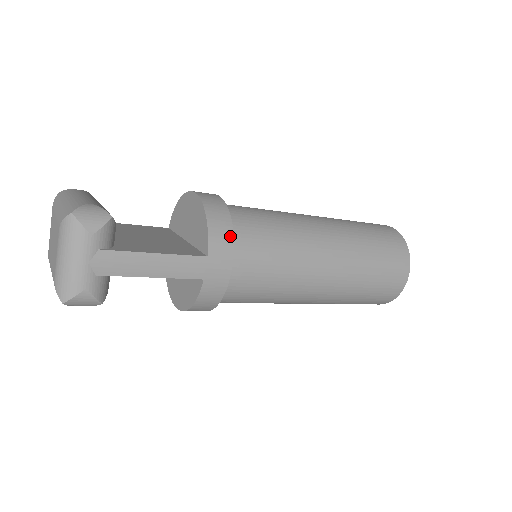
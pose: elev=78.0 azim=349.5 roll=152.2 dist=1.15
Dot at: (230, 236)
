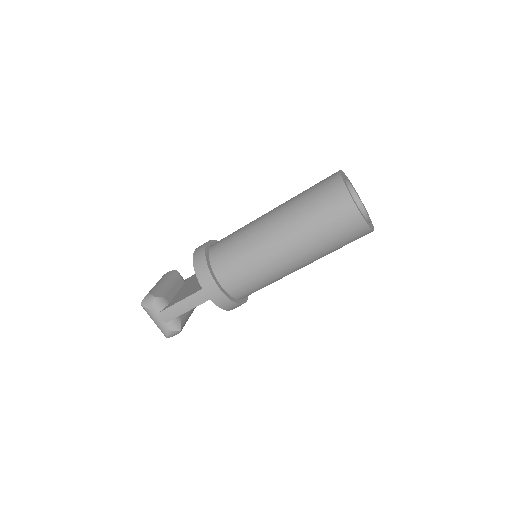
Dot at: (208, 271)
